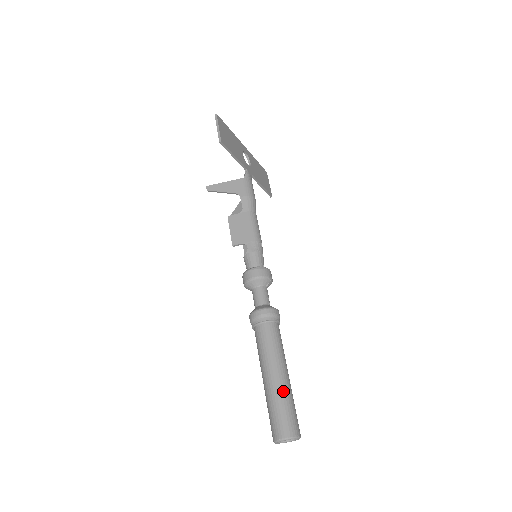
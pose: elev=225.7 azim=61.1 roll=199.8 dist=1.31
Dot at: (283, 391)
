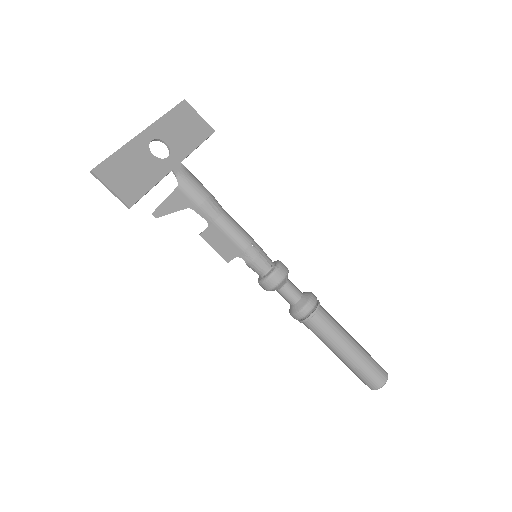
Dot at: (356, 362)
